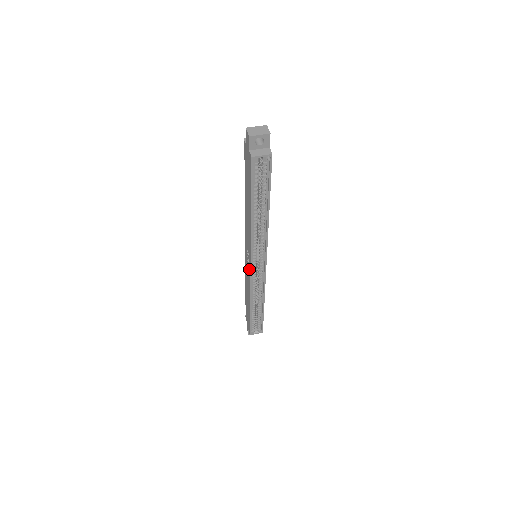
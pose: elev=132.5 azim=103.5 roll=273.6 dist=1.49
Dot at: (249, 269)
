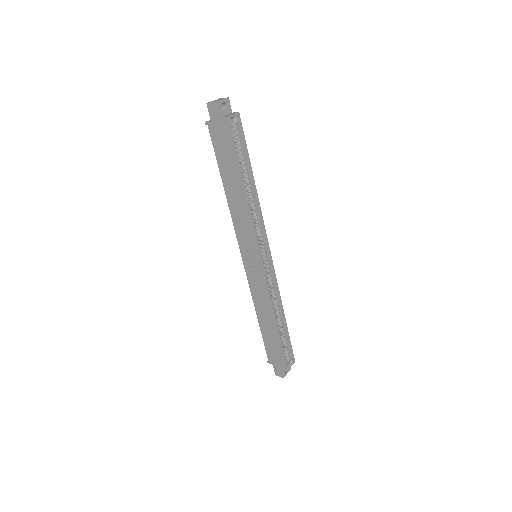
Dot at: (259, 269)
